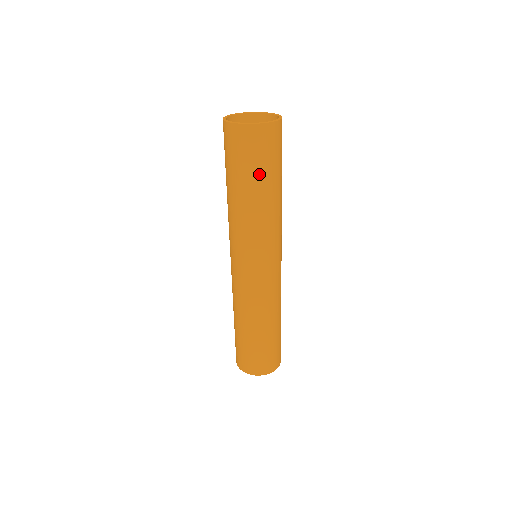
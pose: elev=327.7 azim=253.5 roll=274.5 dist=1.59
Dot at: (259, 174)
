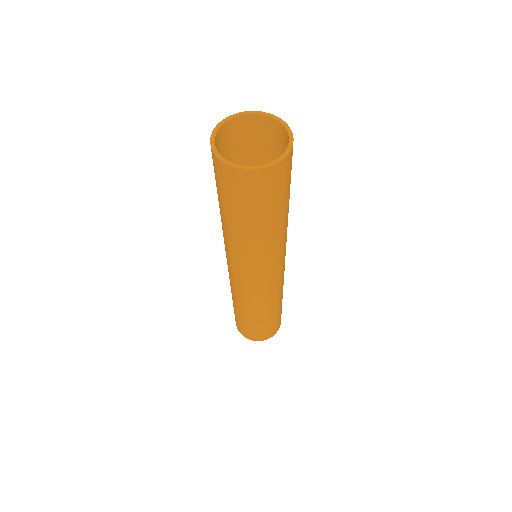
Dot at: (254, 214)
